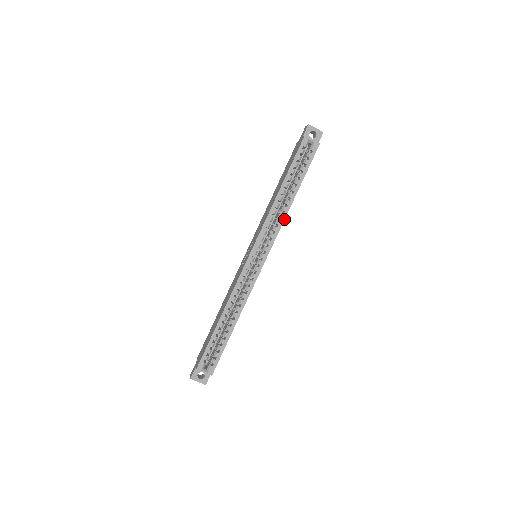
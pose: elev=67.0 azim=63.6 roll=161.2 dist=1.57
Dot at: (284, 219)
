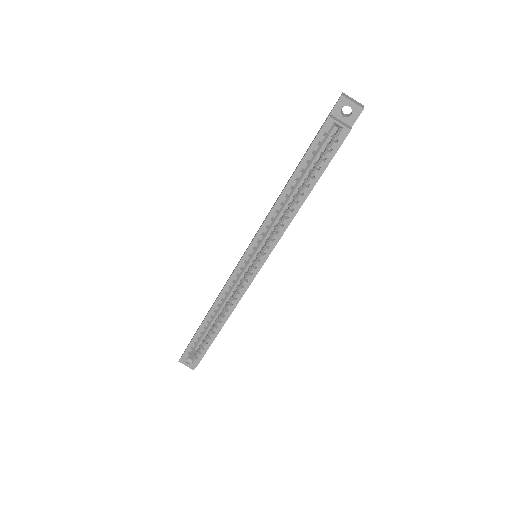
Dot at: (287, 226)
